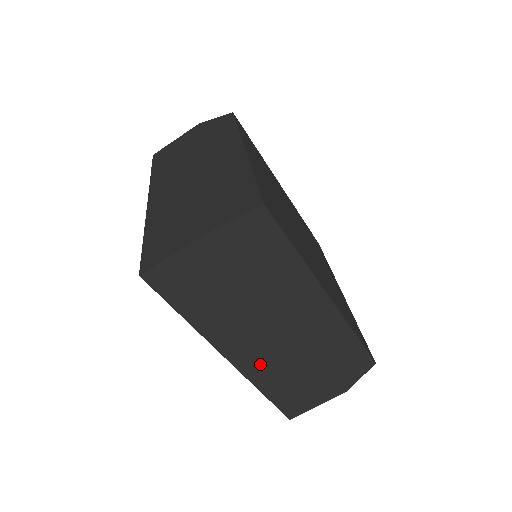
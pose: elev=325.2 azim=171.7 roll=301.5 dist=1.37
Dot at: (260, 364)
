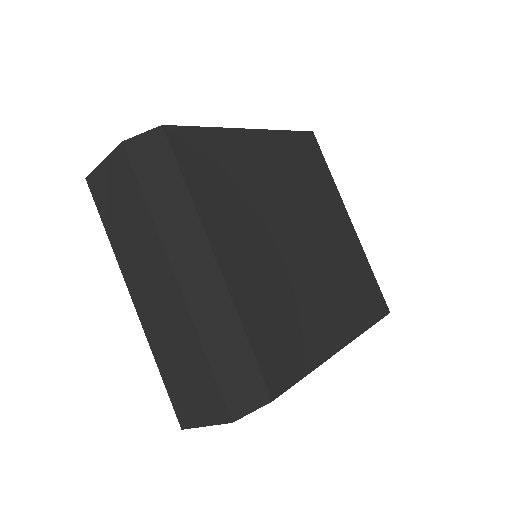
Dot at: (155, 323)
